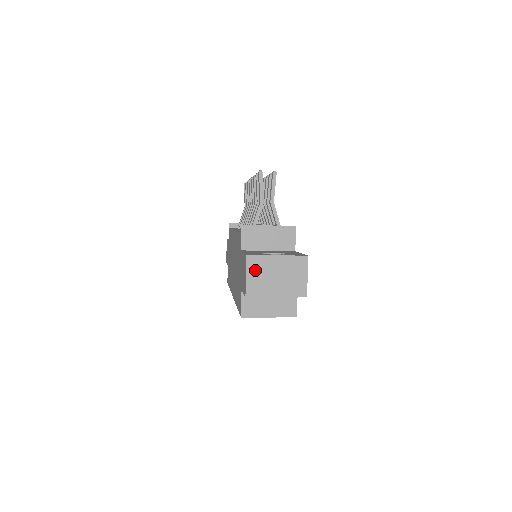
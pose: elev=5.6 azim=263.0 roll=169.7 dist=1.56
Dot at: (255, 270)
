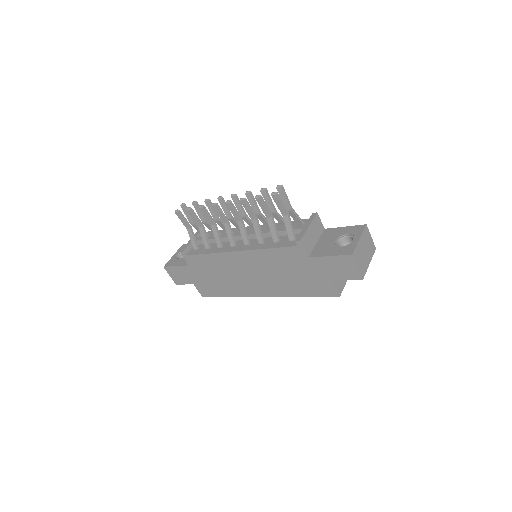
Dot at: (358, 259)
